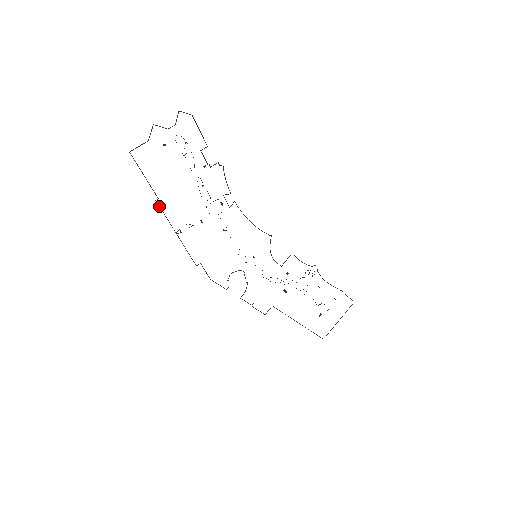
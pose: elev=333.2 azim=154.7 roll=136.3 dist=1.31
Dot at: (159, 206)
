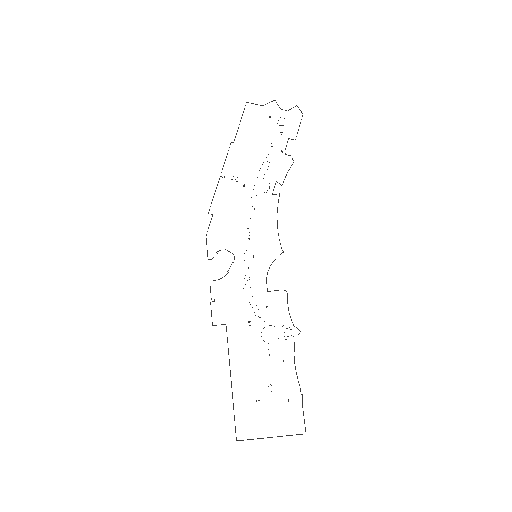
Dot at: (229, 147)
